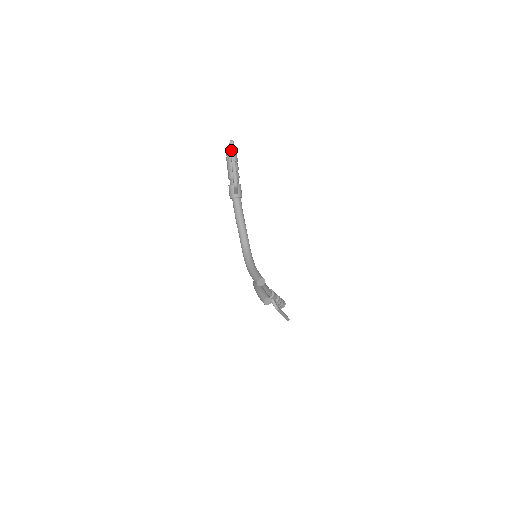
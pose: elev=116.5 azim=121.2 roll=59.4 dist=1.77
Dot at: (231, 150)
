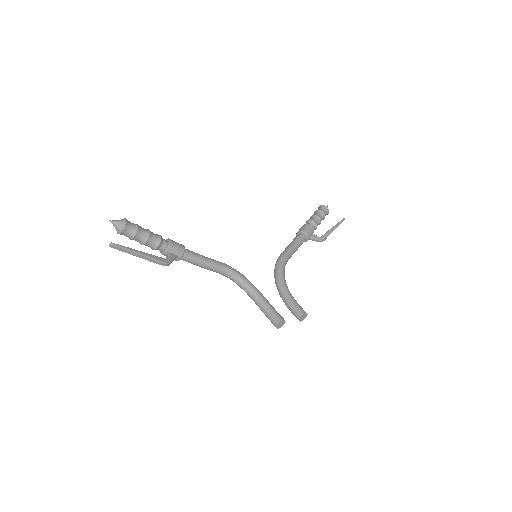
Dot at: occluded
